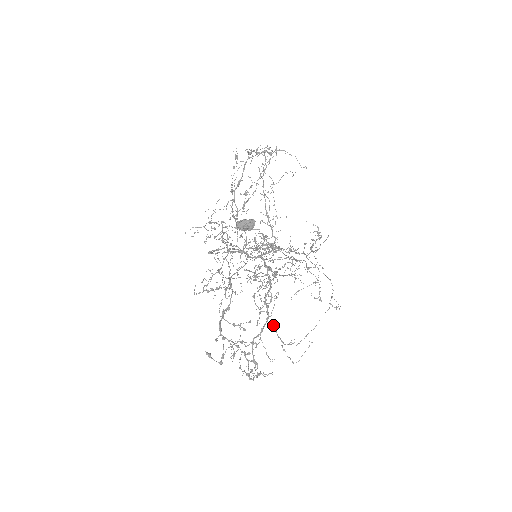
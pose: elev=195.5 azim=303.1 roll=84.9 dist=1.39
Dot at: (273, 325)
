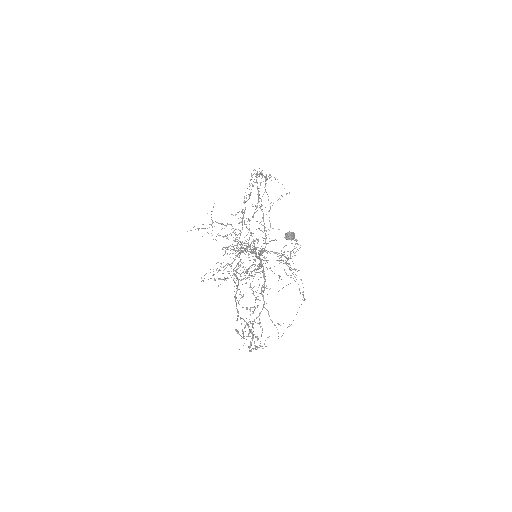
Dot at: occluded
